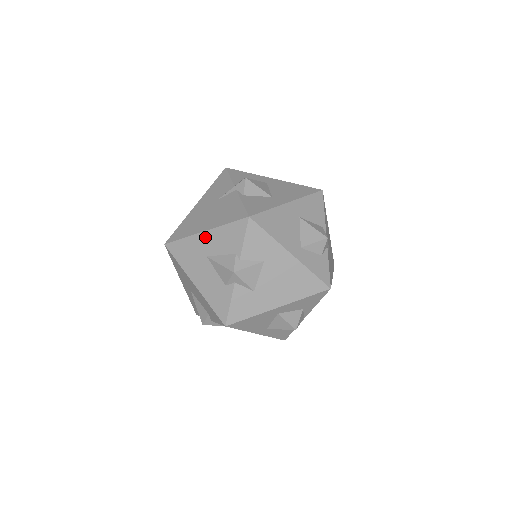
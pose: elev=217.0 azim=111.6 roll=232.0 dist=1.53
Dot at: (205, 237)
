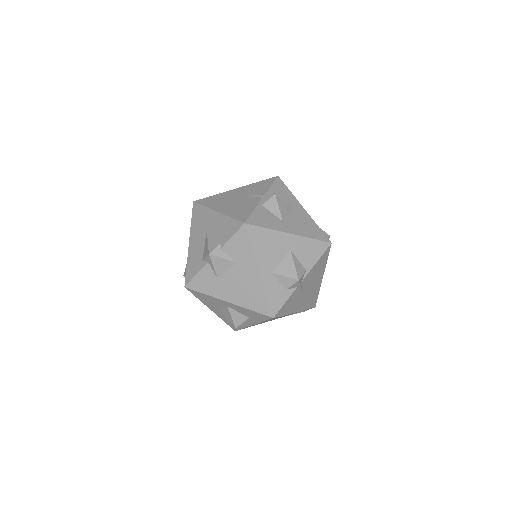
Dot at: (215, 216)
